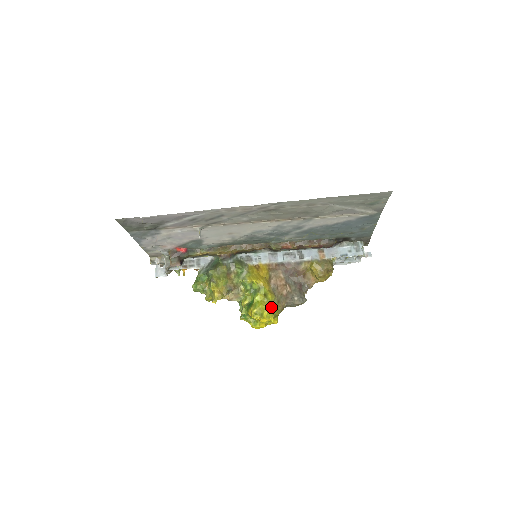
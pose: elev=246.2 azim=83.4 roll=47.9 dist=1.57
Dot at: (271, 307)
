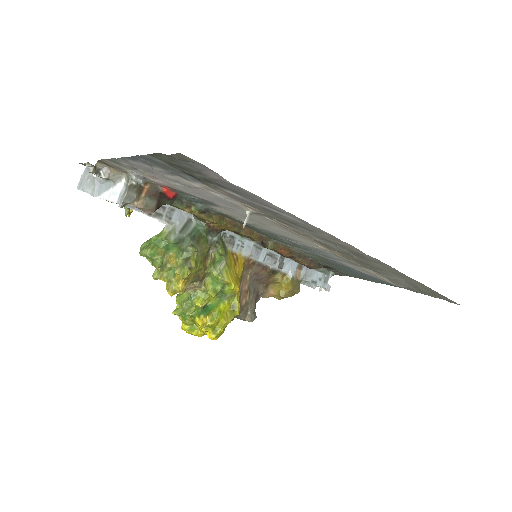
Dot at: occluded
